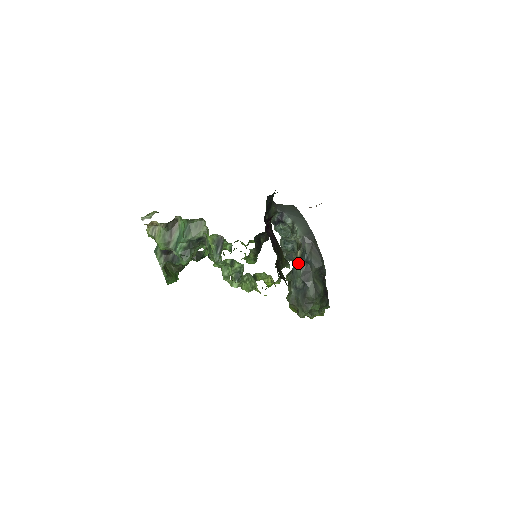
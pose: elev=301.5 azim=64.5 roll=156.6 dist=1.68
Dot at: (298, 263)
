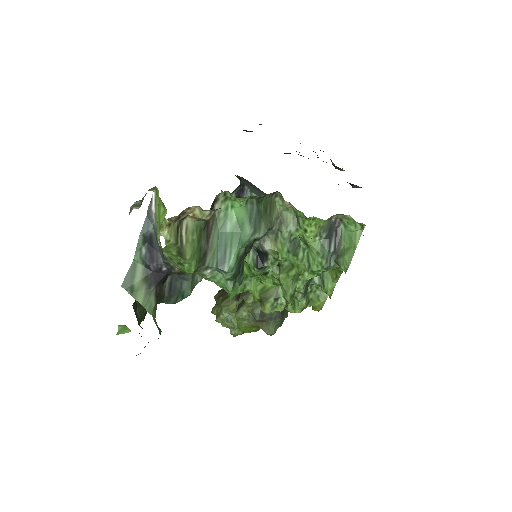
Dot at: occluded
